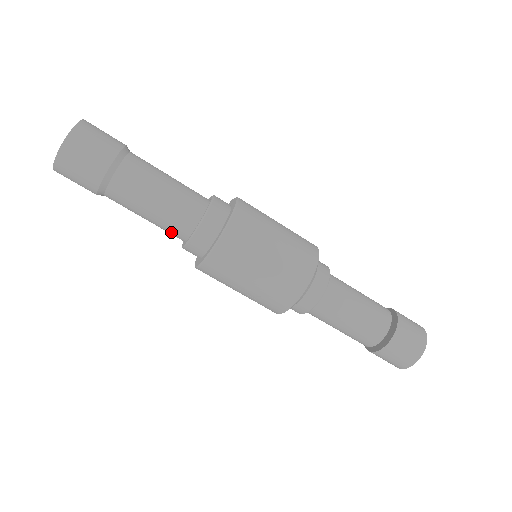
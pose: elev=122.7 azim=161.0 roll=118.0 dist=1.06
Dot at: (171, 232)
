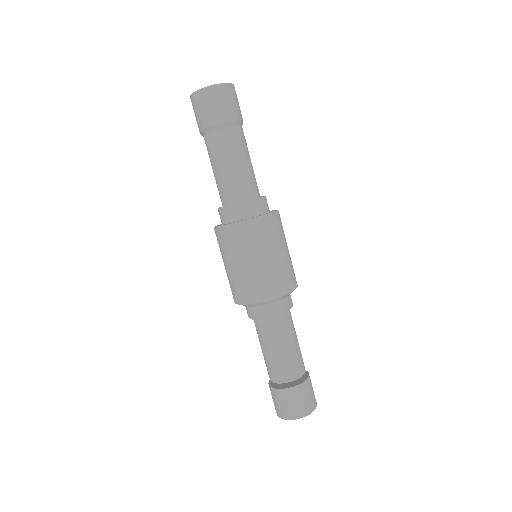
Dot at: occluded
